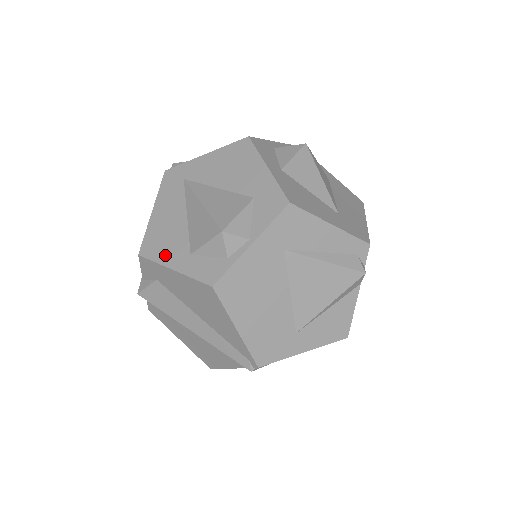
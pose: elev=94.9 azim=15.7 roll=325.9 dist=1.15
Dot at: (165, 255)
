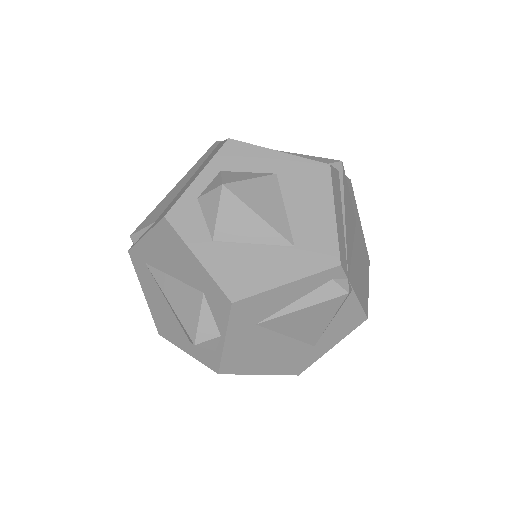
Dot at: (175, 339)
